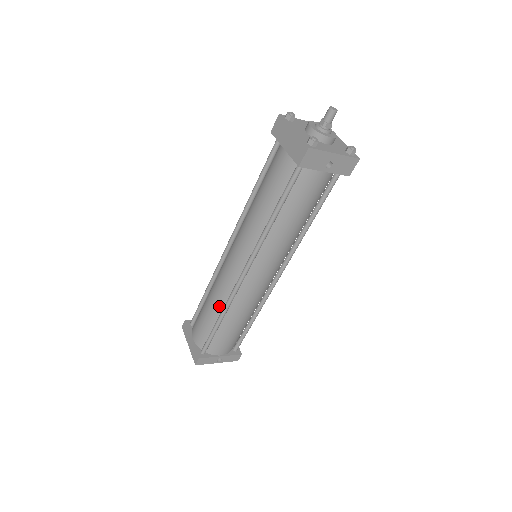
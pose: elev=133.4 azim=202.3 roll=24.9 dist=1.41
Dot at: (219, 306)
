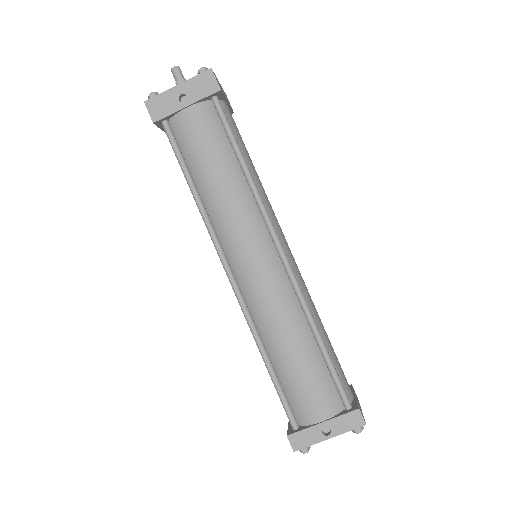
Dot at: occluded
